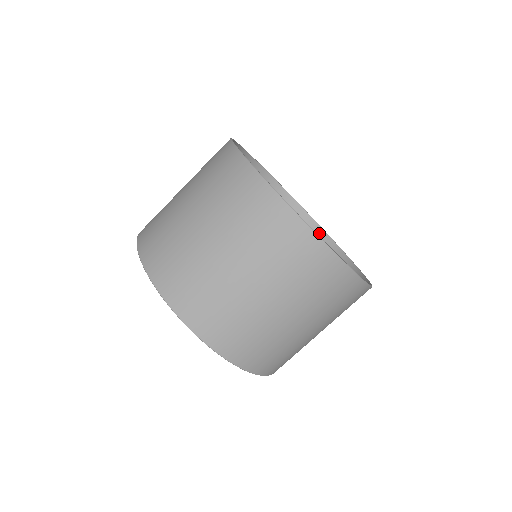
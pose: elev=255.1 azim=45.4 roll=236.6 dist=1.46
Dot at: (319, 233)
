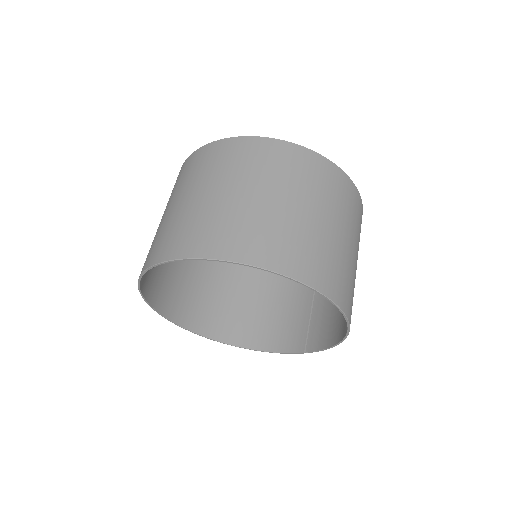
Dot at: occluded
